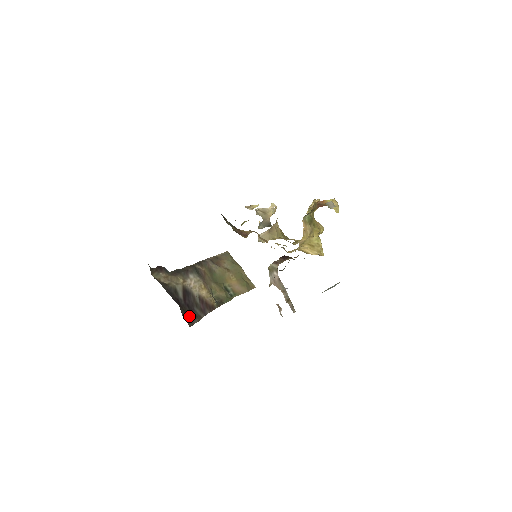
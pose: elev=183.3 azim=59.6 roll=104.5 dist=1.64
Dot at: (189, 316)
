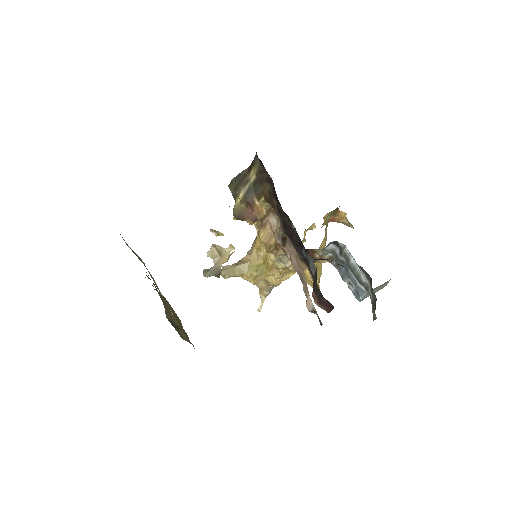
Dot at: occluded
